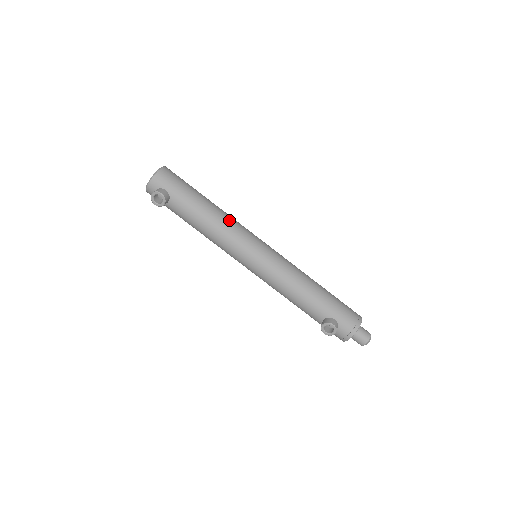
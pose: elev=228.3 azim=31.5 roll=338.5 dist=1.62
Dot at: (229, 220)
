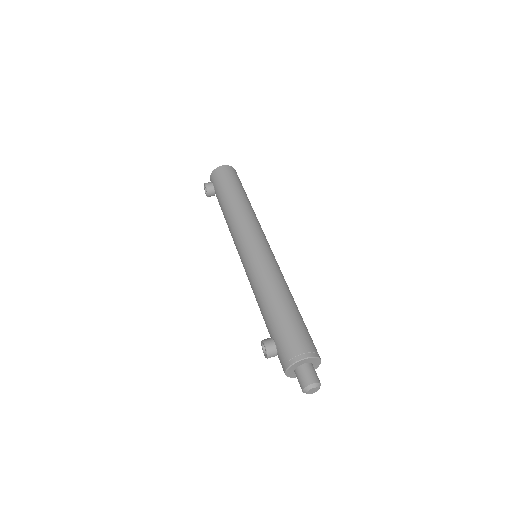
Dot at: (242, 215)
